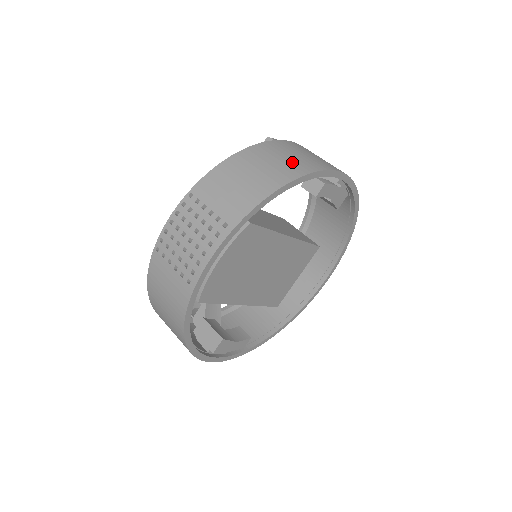
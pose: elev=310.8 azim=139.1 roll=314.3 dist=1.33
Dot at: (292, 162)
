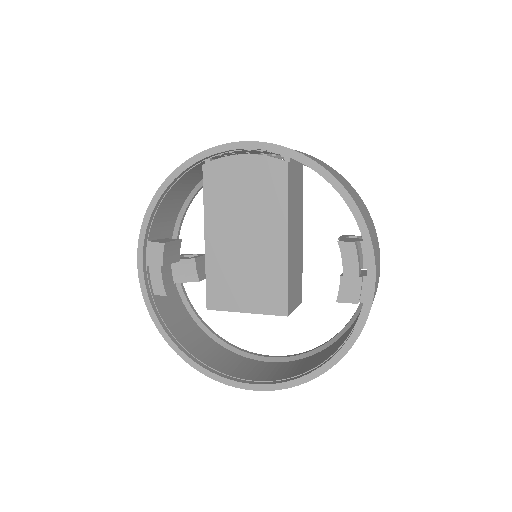
Dot at: (358, 201)
